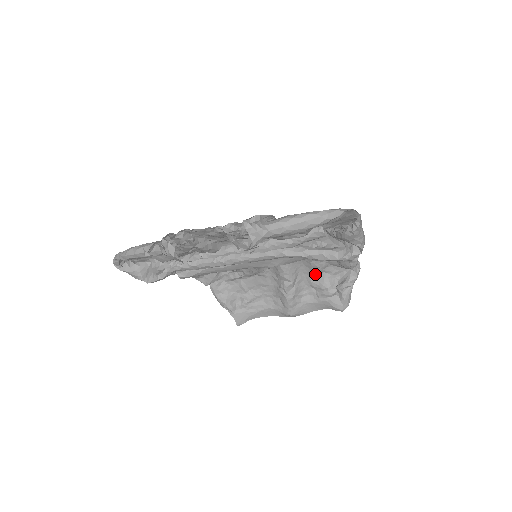
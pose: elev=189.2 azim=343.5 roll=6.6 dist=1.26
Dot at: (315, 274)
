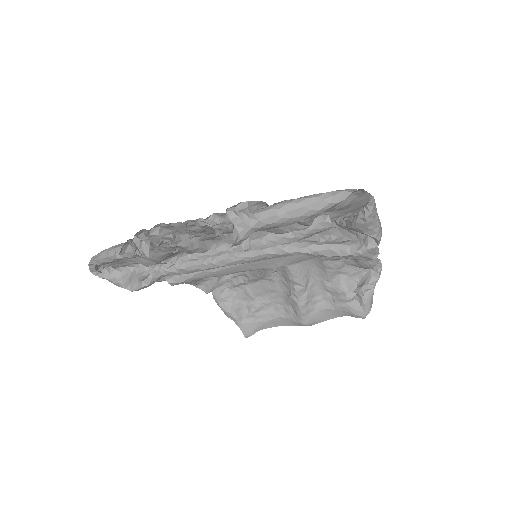
Dot at: (329, 276)
